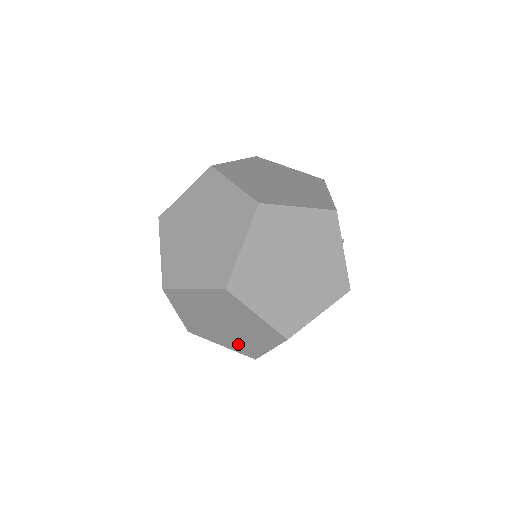
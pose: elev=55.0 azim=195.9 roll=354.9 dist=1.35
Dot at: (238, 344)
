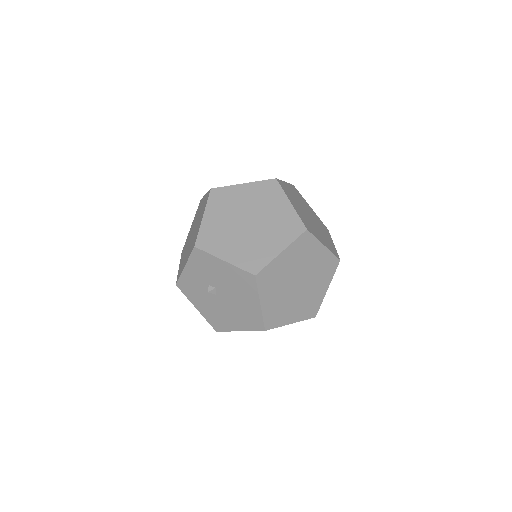
Dot at: occluded
